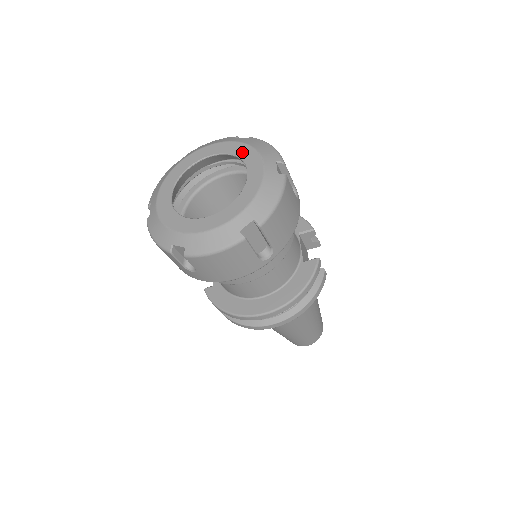
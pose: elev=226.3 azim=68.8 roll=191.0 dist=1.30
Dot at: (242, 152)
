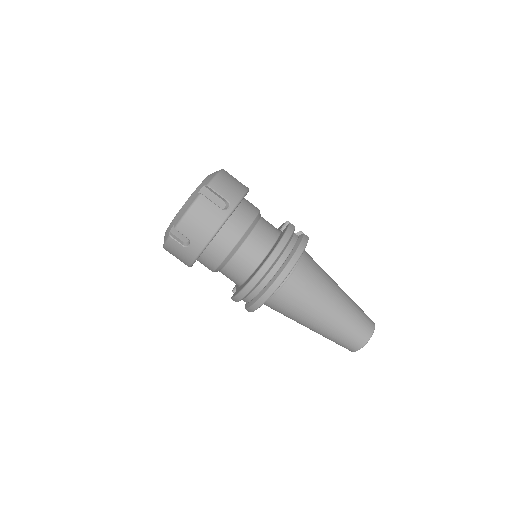
Dot at: occluded
